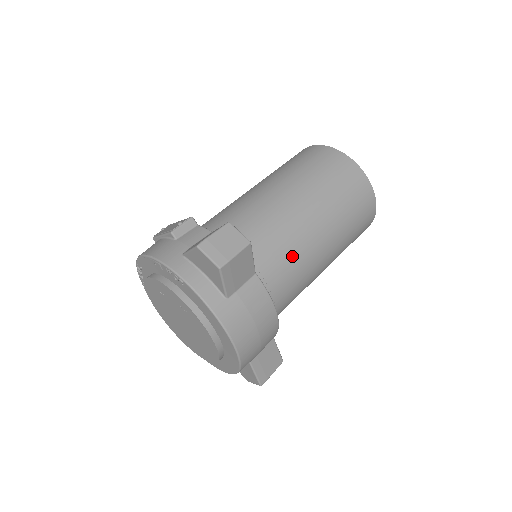
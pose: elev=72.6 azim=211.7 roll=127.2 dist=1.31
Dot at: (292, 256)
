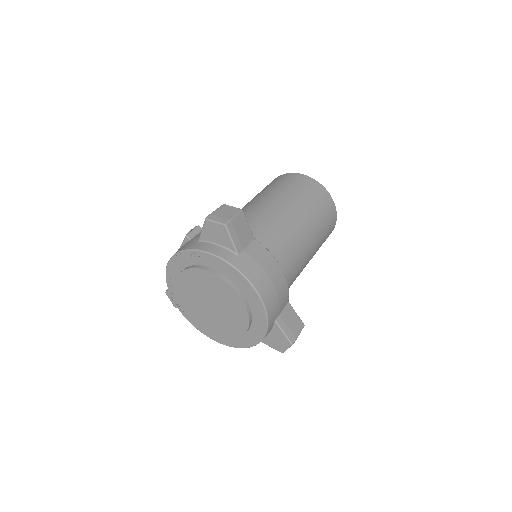
Dot at: (280, 232)
